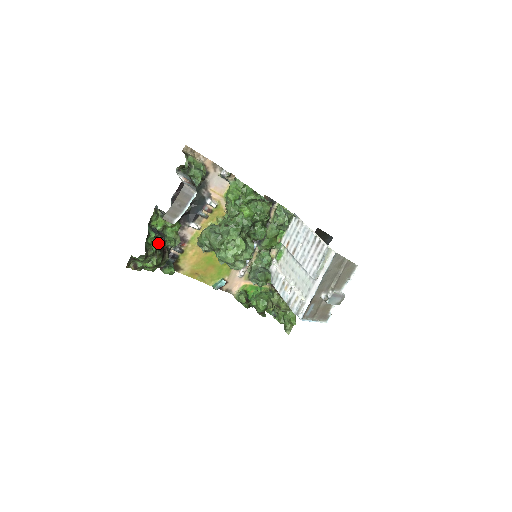
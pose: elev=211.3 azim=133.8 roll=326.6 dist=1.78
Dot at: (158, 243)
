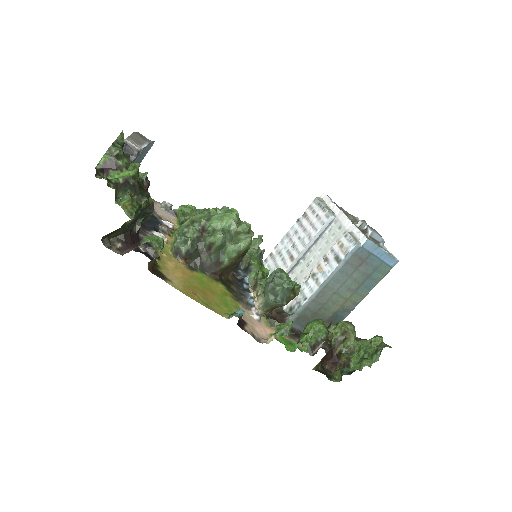
Dot at: occluded
